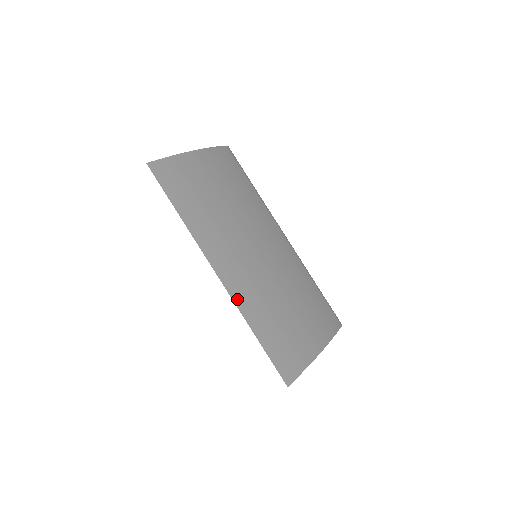
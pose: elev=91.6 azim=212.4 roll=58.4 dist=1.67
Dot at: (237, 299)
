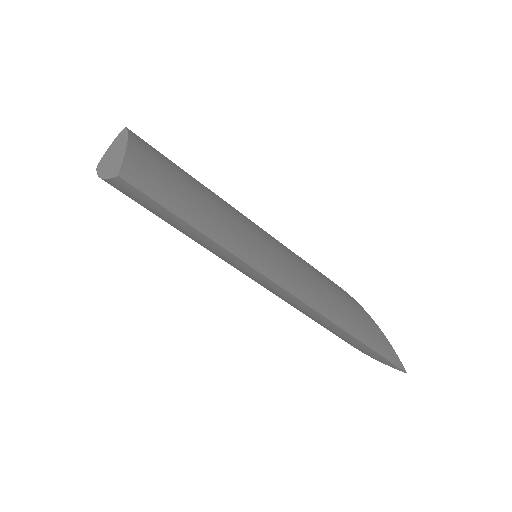
Dot at: (322, 312)
